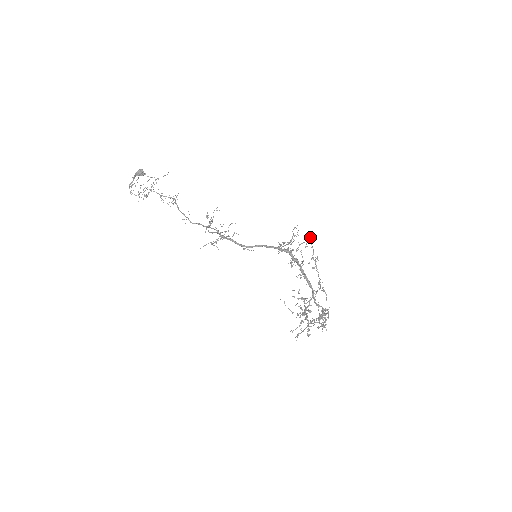
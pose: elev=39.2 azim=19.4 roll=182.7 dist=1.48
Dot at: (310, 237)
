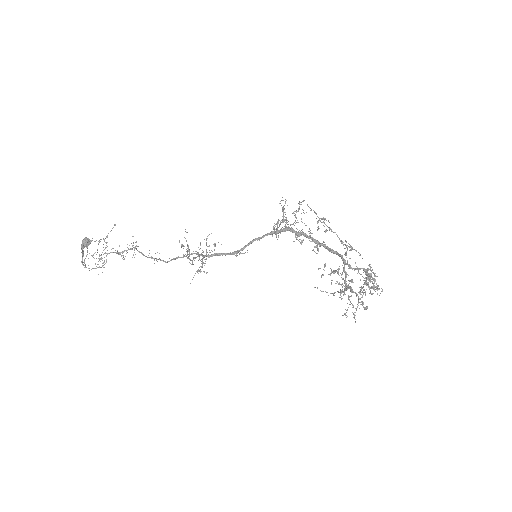
Dot at: occluded
